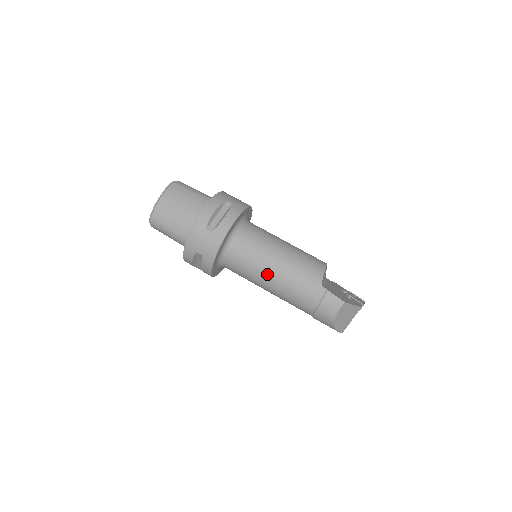
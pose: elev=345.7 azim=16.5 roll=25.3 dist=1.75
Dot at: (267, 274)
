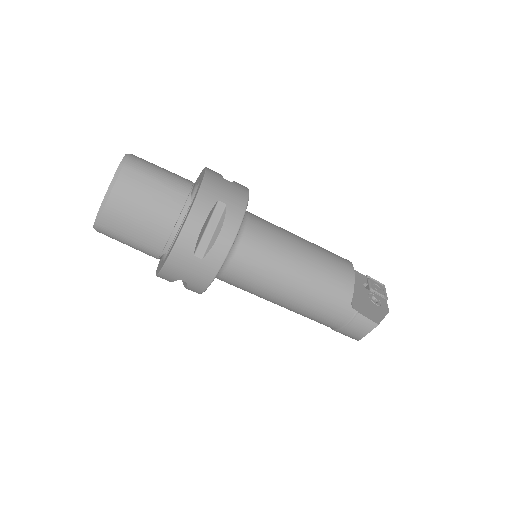
Dot at: (279, 296)
